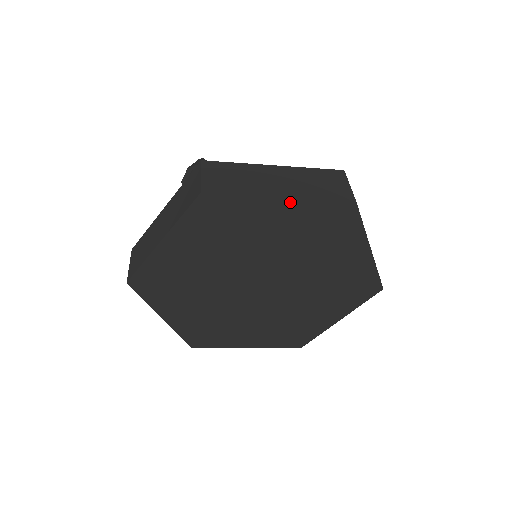
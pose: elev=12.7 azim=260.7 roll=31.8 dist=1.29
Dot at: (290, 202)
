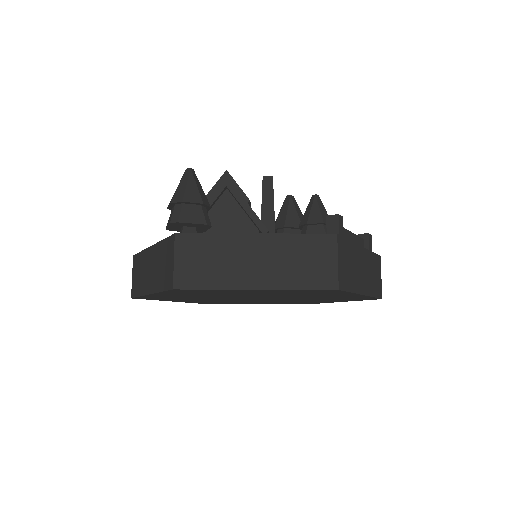
Dot at: (267, 290)
